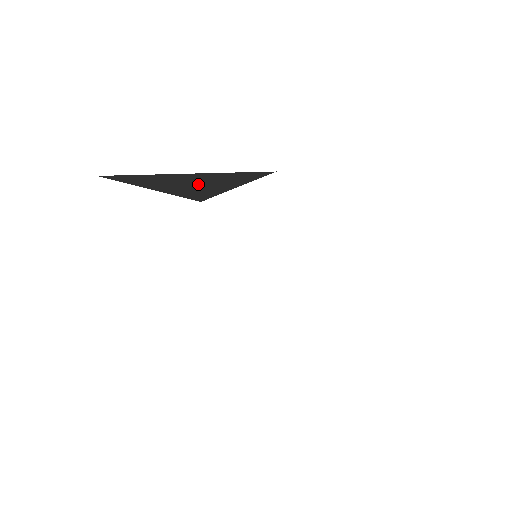
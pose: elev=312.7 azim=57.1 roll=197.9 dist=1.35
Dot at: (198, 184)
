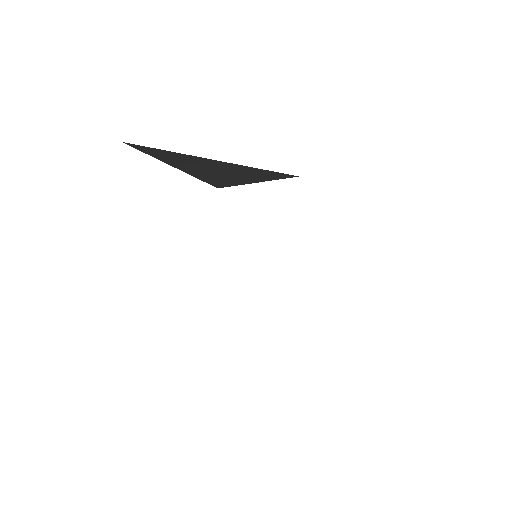
Dot at: (219, 171)
